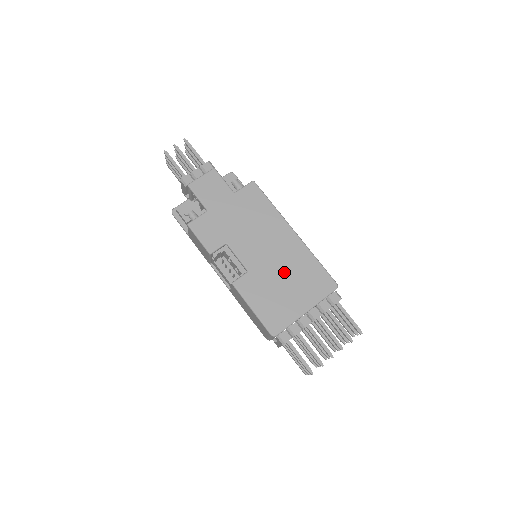
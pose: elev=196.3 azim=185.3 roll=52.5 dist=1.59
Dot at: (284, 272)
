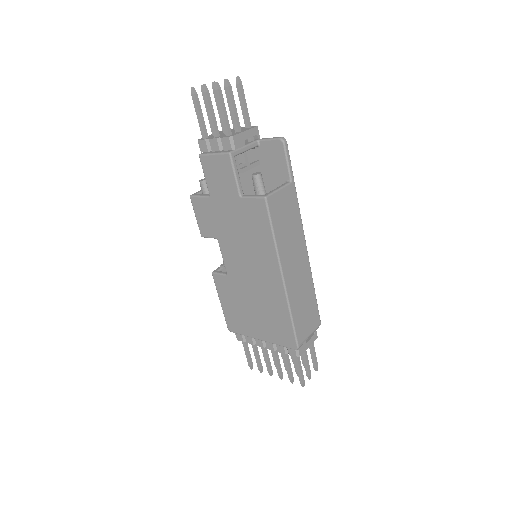
Dot at: (256, 301)
